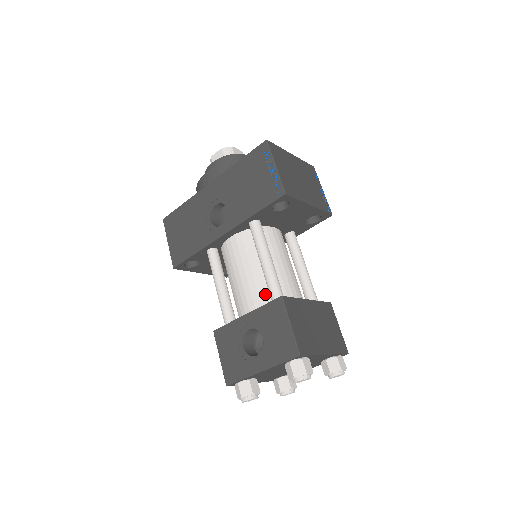
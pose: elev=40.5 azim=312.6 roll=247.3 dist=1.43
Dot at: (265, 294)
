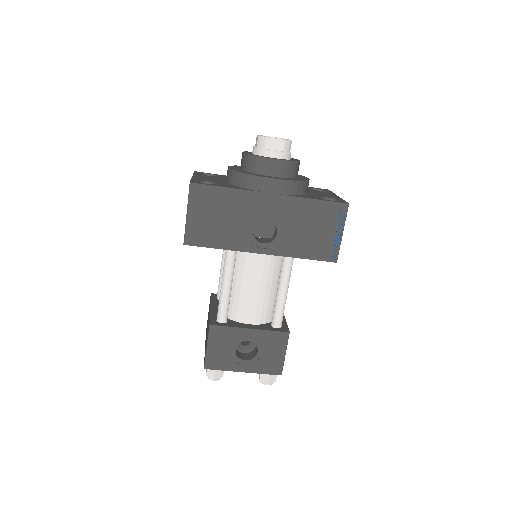
Dot at: (267, 312)
